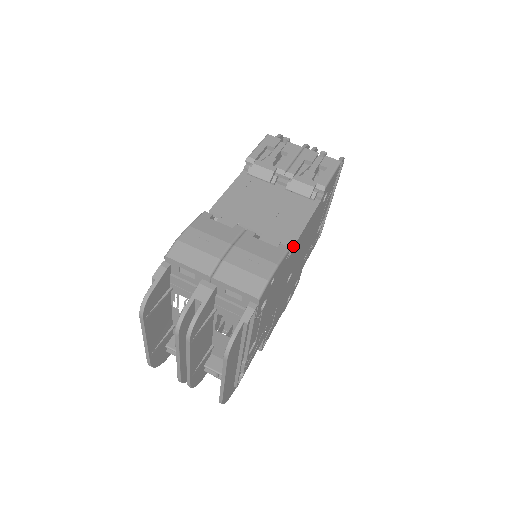
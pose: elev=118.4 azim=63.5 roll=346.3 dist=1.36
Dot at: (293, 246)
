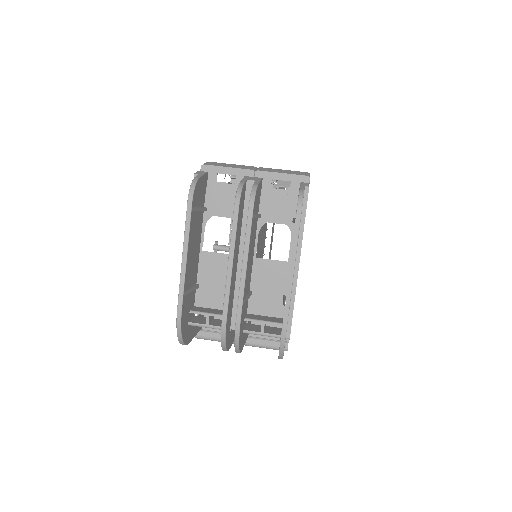
Dot at: occluded
